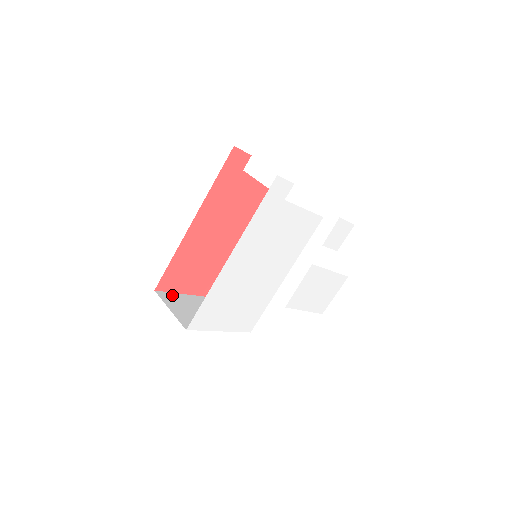
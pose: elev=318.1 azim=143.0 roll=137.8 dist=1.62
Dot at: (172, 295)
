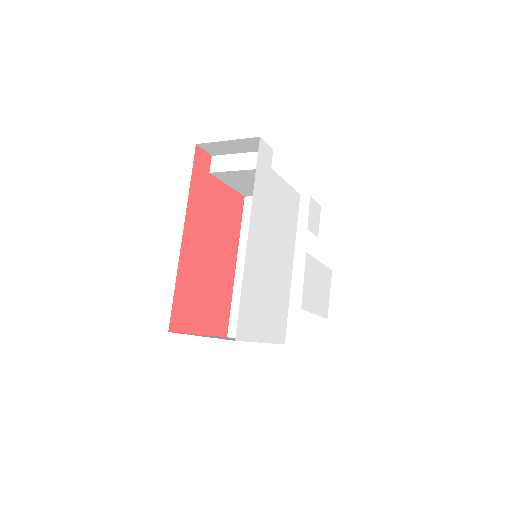
Dot at: occluded
